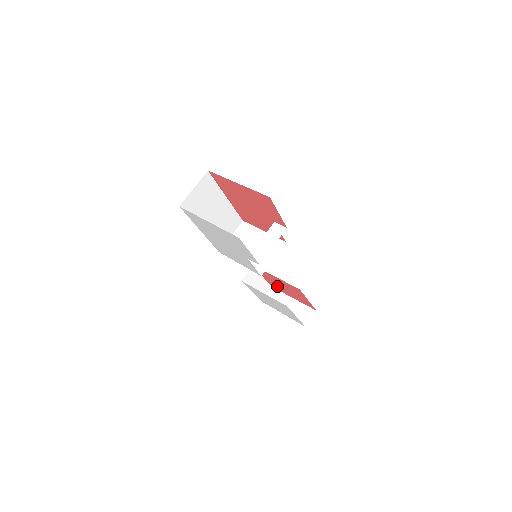
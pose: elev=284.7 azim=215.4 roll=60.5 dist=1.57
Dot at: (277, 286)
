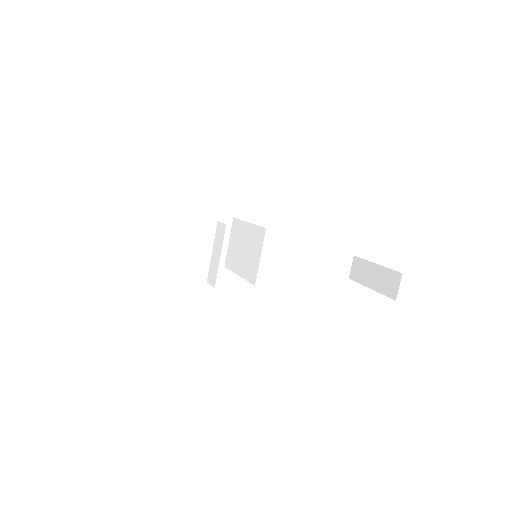
Dot at: occluded
